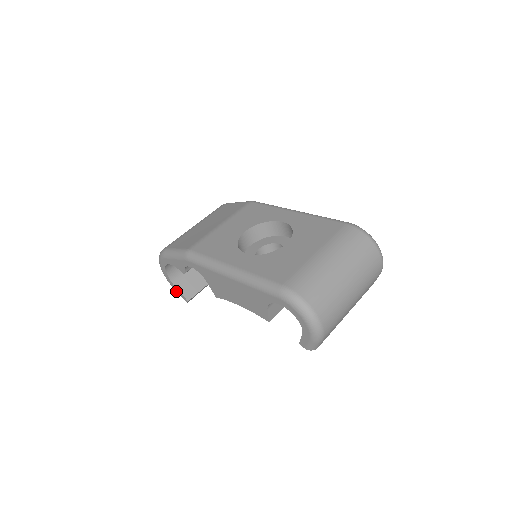
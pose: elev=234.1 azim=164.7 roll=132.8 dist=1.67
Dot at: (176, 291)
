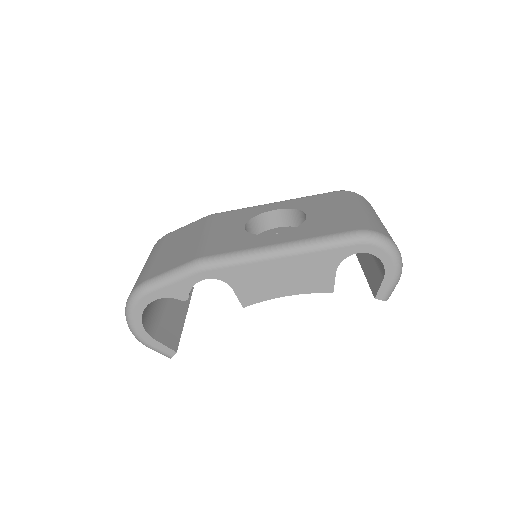
Dot at: (154, 348)
